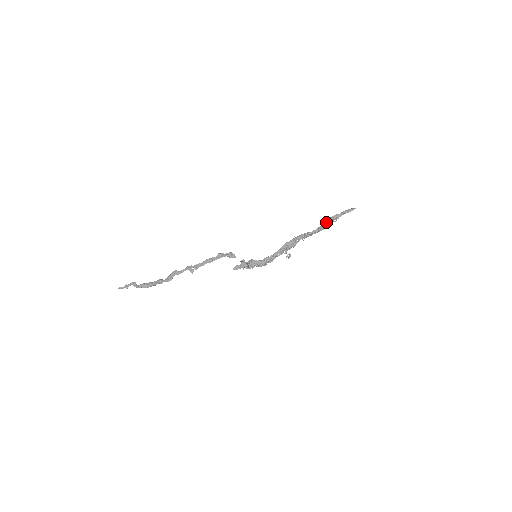
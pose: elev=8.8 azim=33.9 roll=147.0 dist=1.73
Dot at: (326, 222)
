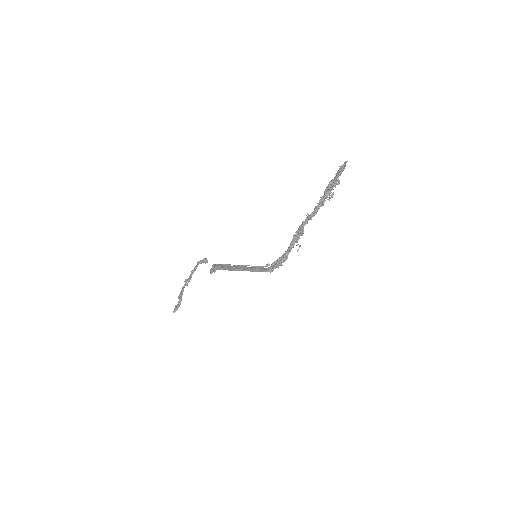
Dot at: (324, 193)
